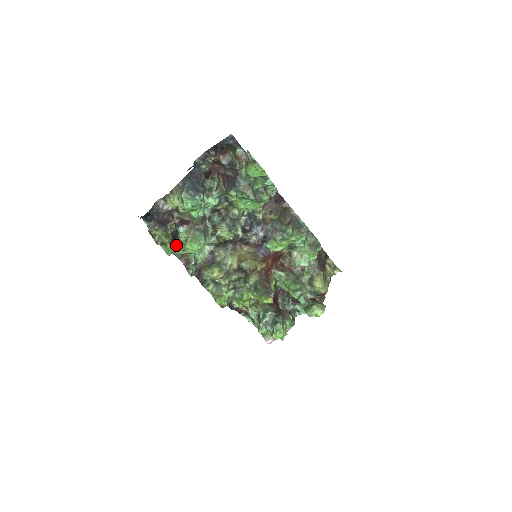
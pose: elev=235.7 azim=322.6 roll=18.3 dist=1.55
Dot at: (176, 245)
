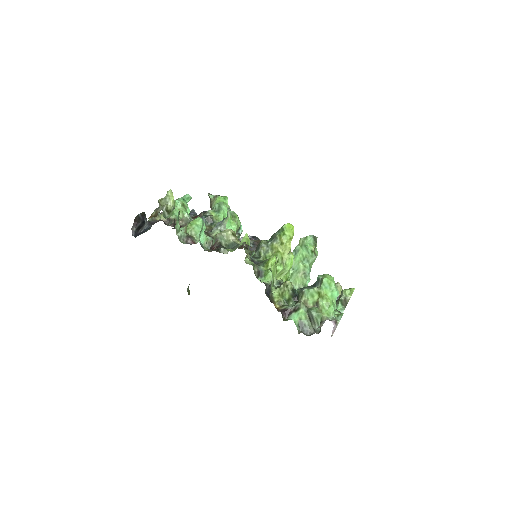
Dot at: occluded
